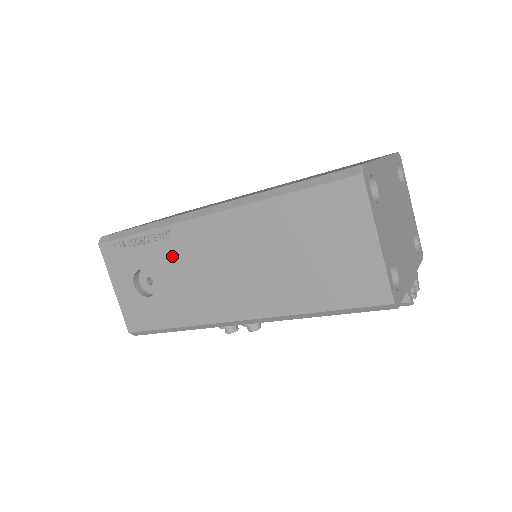
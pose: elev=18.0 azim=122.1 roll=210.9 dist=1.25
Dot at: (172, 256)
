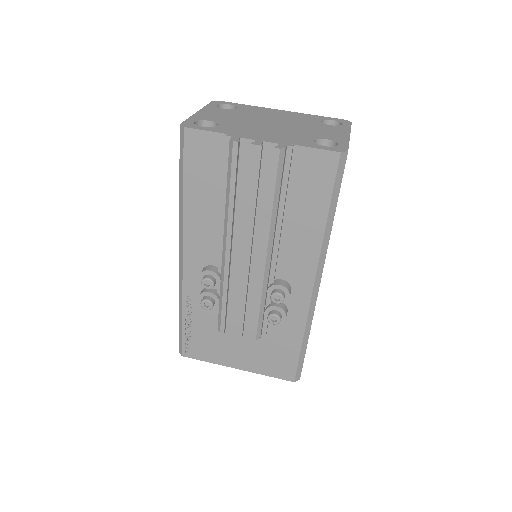
Dot at: occluded
